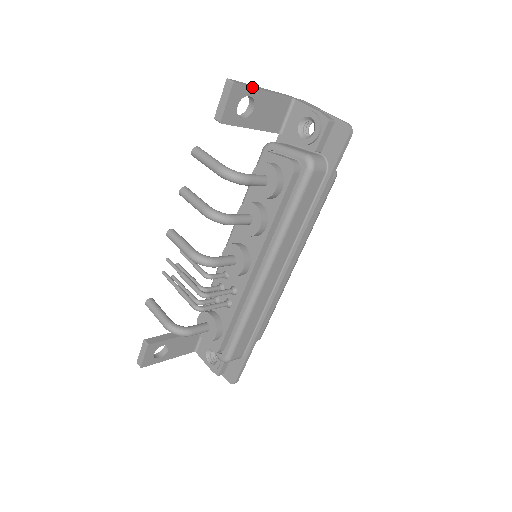
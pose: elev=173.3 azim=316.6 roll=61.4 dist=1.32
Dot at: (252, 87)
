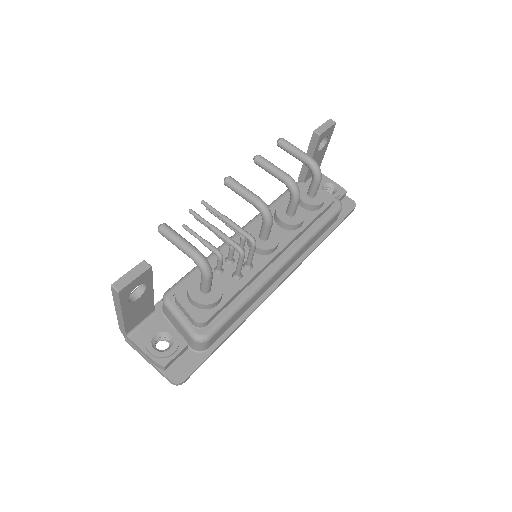
Dot at: occluded
